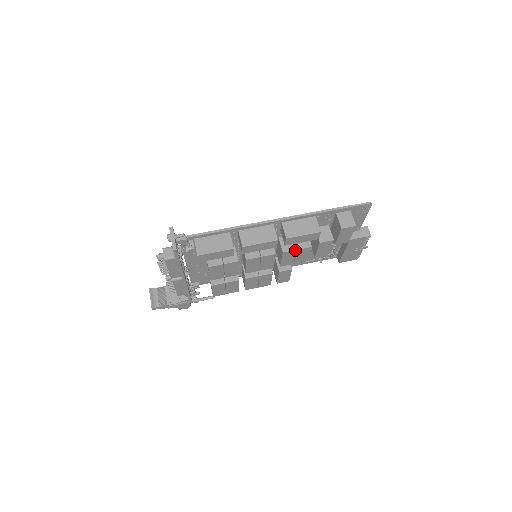
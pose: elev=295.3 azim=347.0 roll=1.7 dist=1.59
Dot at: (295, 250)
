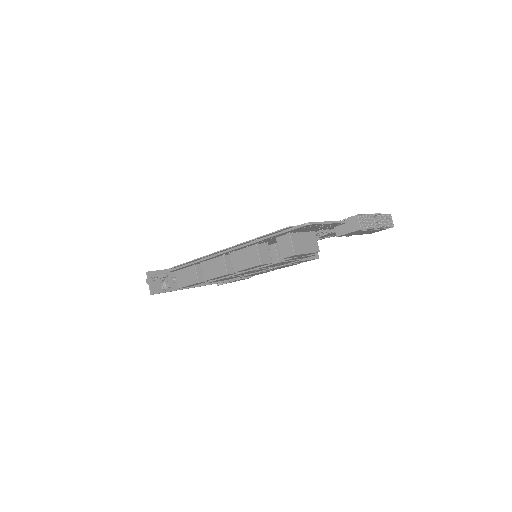
Dot at: (266, 266)
